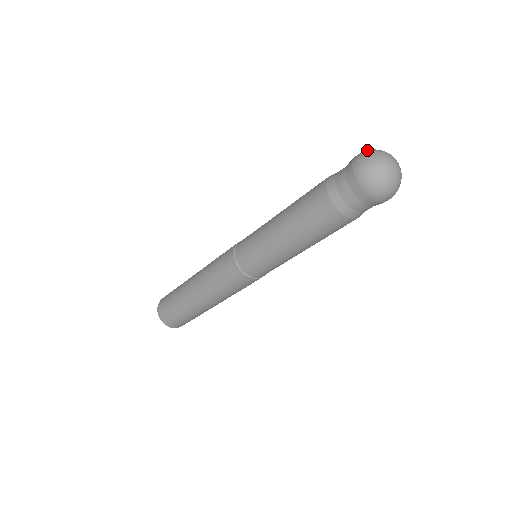
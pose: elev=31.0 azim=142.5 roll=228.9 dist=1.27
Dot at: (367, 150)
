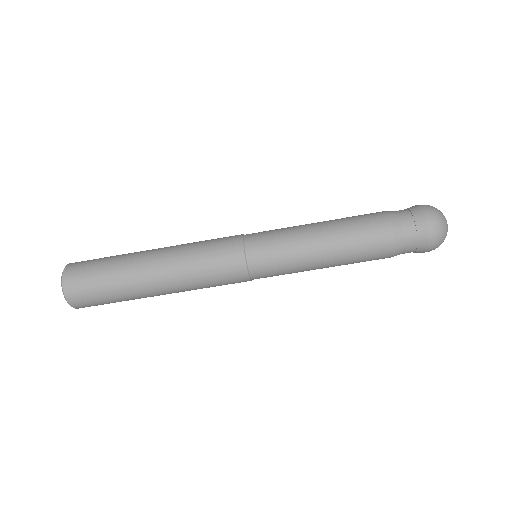
Dot at: (433, 208)
